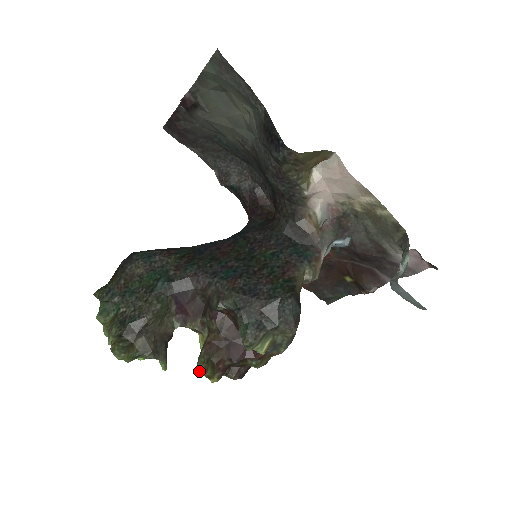
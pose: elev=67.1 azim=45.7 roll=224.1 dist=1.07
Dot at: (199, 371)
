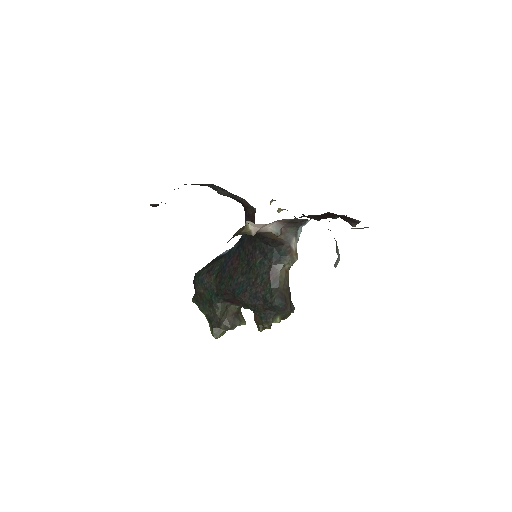
Dot at: occluded
